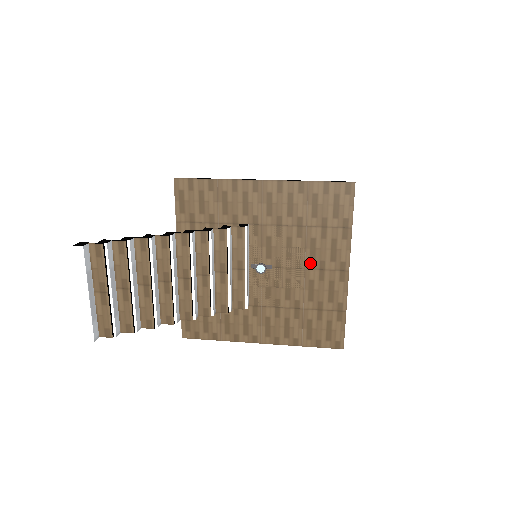
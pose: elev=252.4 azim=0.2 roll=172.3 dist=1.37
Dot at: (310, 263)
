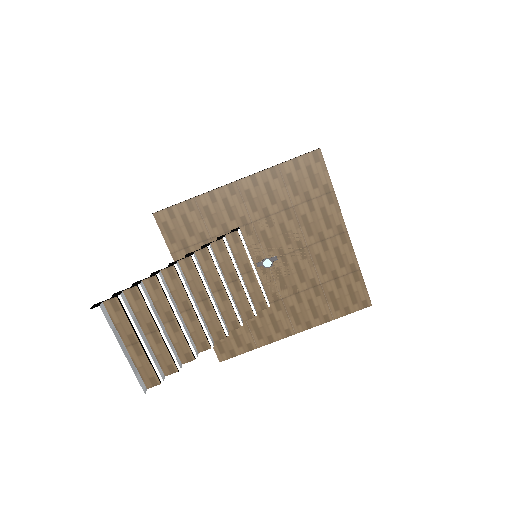
Dot at: (310, 239)
